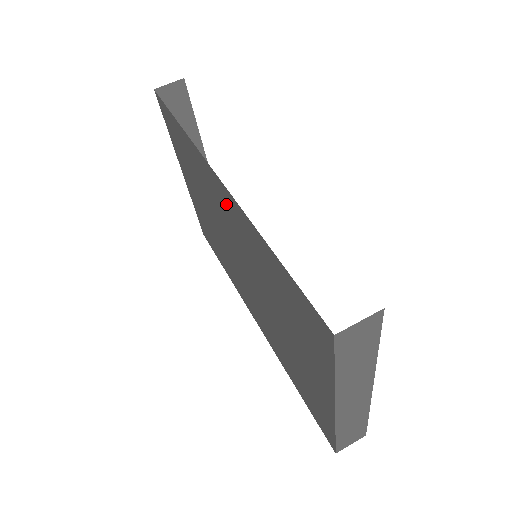
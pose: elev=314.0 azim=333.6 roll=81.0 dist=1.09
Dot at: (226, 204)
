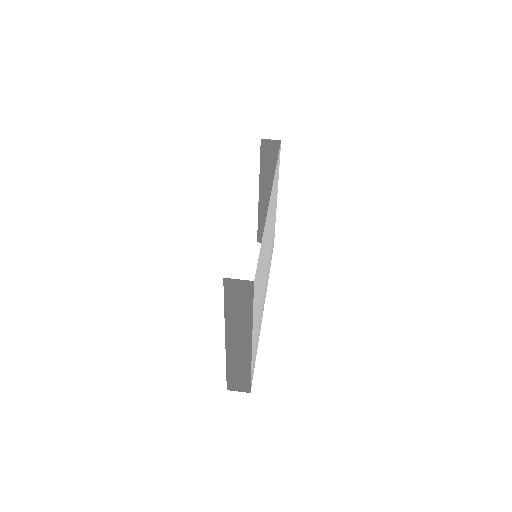
Dot at: occluded
